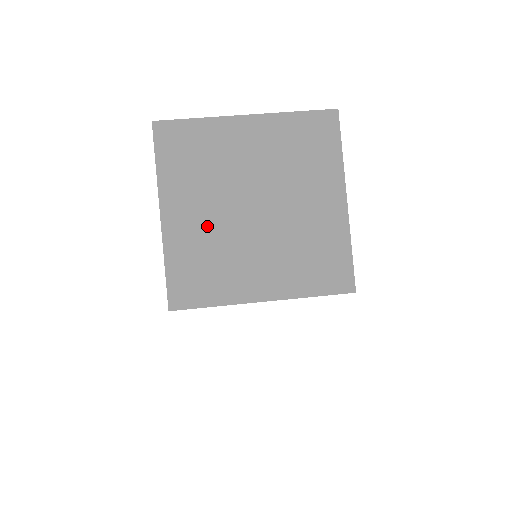
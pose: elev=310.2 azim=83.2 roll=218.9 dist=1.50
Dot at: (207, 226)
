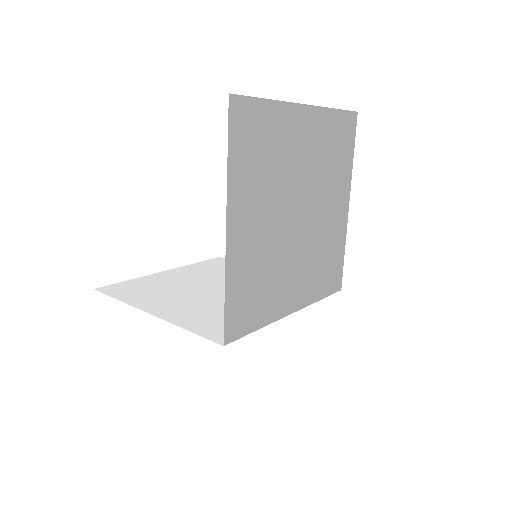
Dot at: (263, 239)
